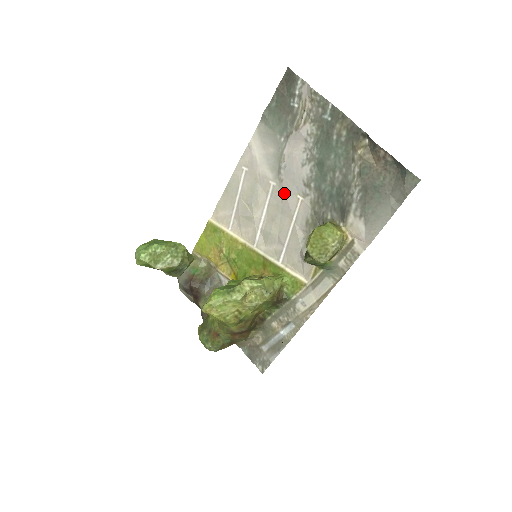
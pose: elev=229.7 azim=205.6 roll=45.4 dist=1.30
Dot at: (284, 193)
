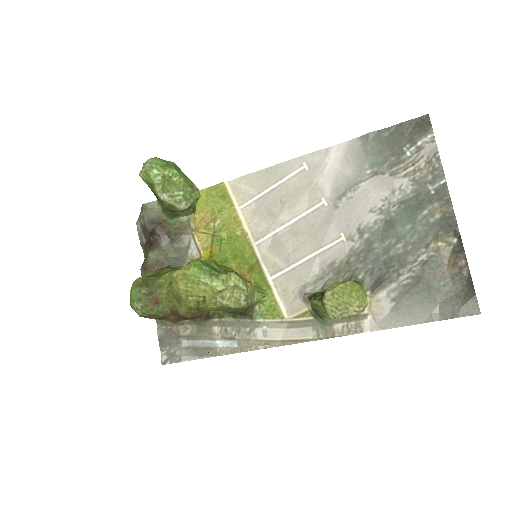
Dot at: (330, 220)
